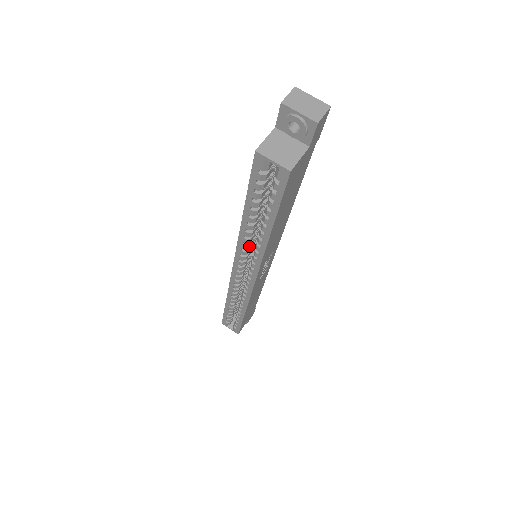
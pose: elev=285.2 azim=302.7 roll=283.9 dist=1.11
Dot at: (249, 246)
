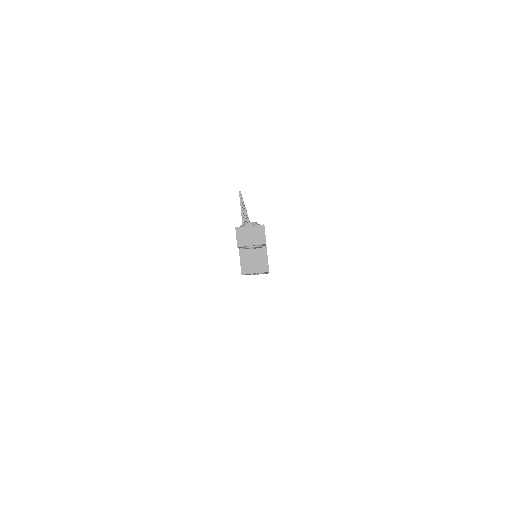
Dot at: occluded
